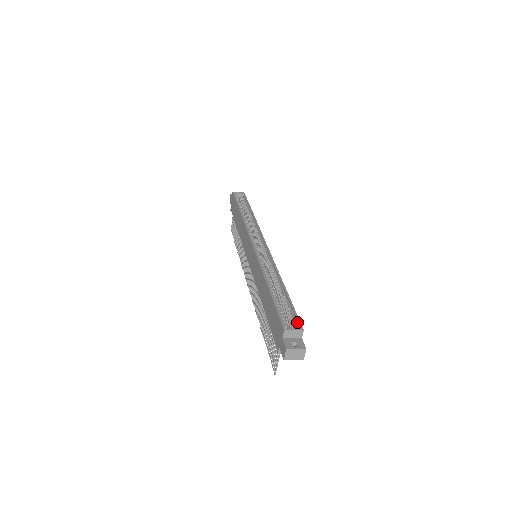
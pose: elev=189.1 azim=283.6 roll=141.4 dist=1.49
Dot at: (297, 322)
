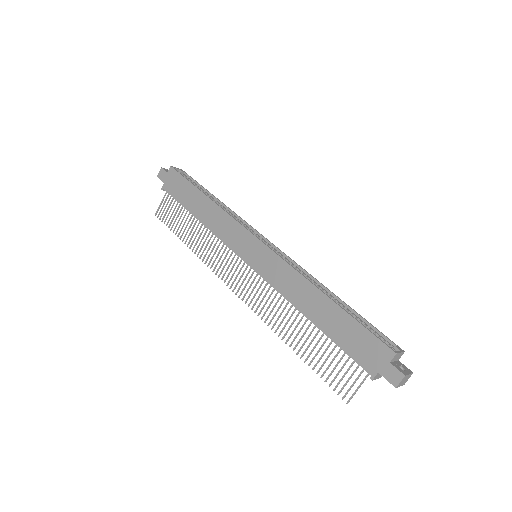
Dot at: (389, 342)
